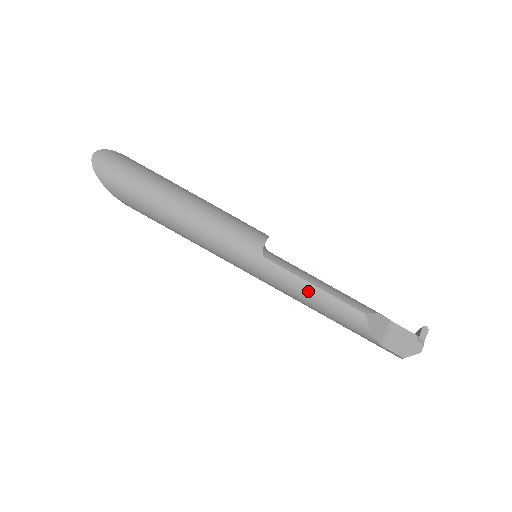
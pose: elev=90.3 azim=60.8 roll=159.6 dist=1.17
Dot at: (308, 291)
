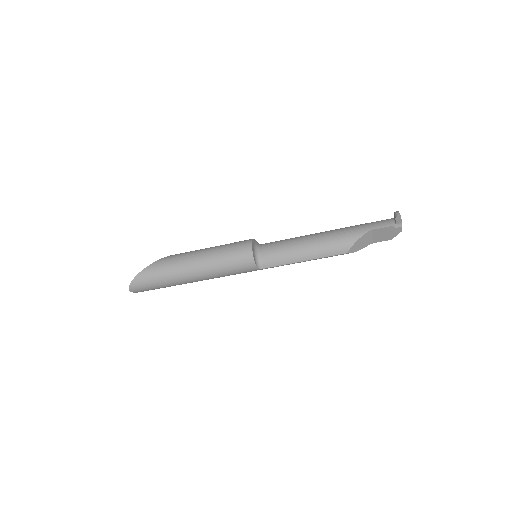
Dot at: occluded
